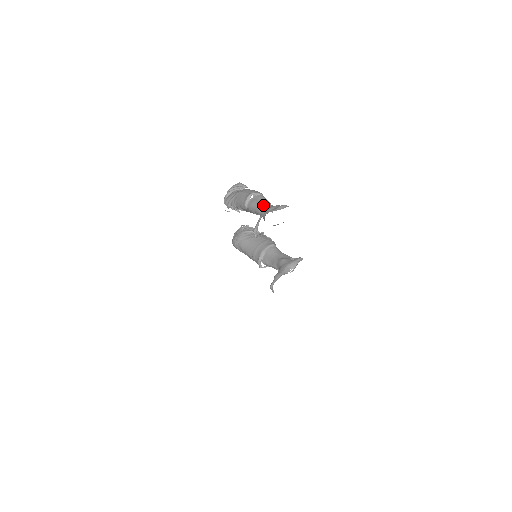
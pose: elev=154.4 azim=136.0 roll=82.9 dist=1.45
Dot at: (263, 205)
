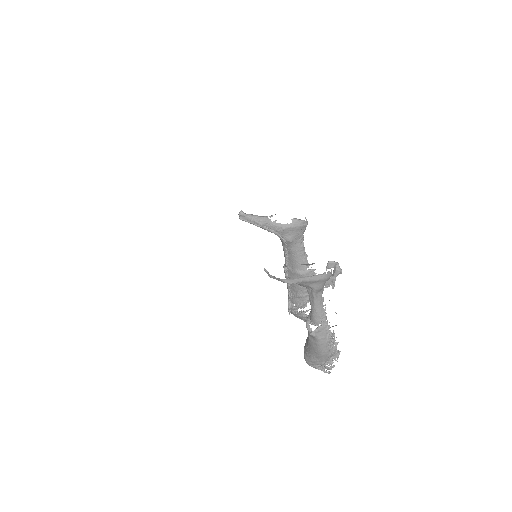
Dot at: occluded
